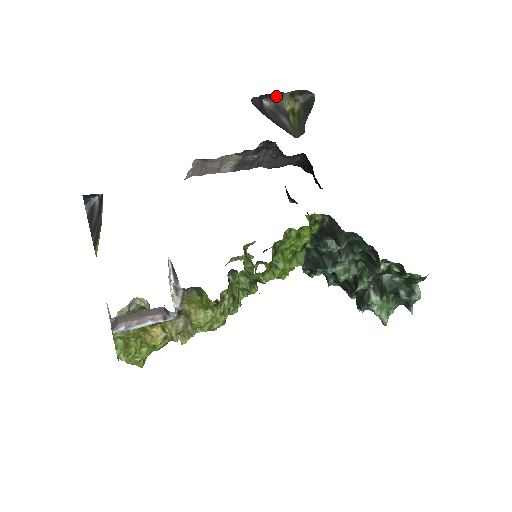
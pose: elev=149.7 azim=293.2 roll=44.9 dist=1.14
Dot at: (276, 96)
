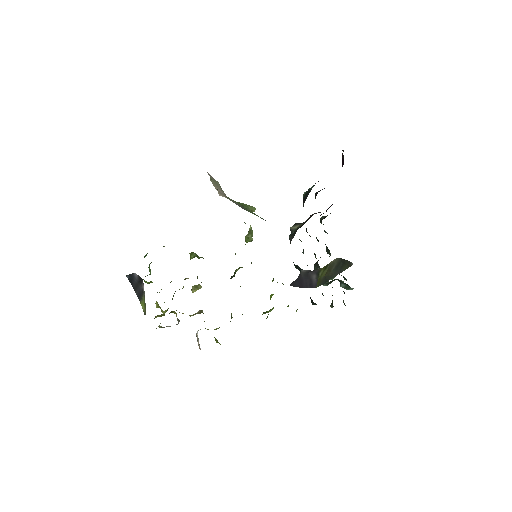
Dot at: occluded
